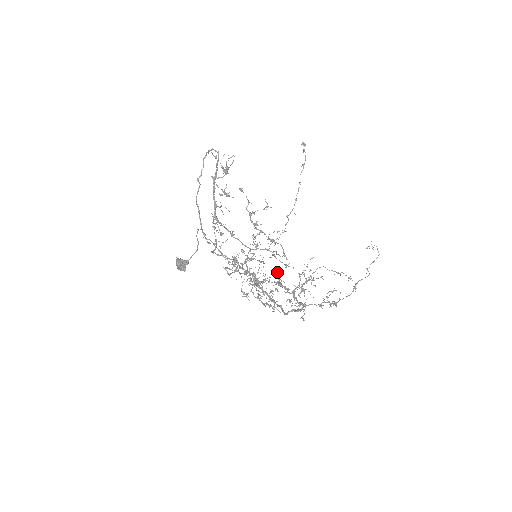
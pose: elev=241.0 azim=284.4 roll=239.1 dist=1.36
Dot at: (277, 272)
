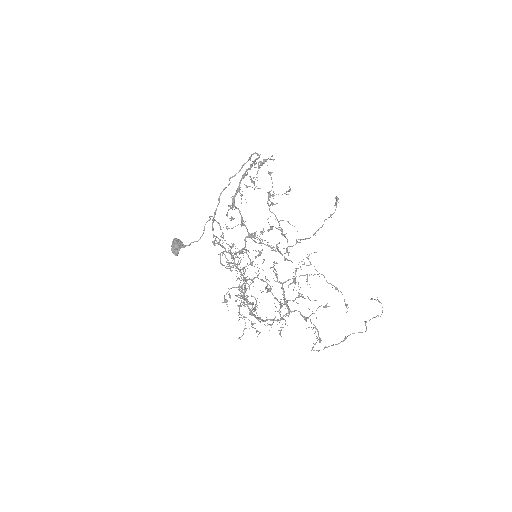
Dot at: (274, 261)
